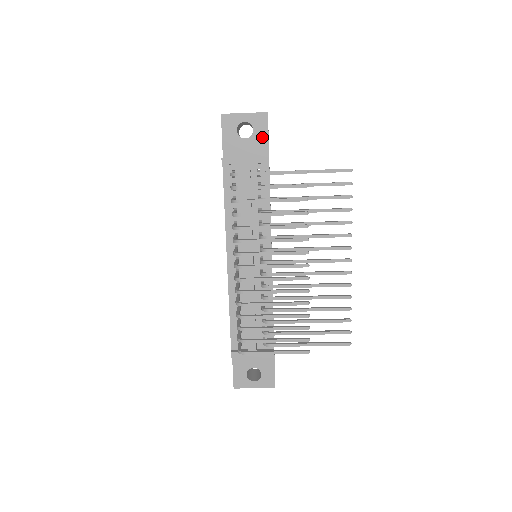
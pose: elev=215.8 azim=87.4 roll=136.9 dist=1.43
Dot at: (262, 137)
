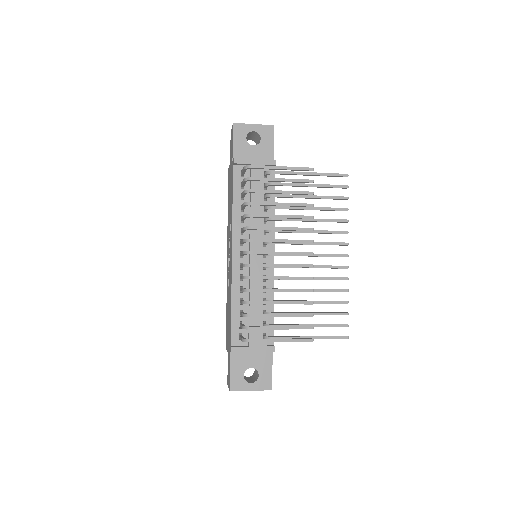
Dot at: (268, 146)
